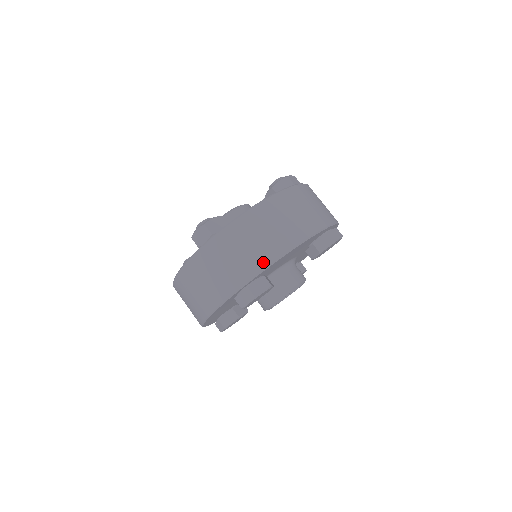
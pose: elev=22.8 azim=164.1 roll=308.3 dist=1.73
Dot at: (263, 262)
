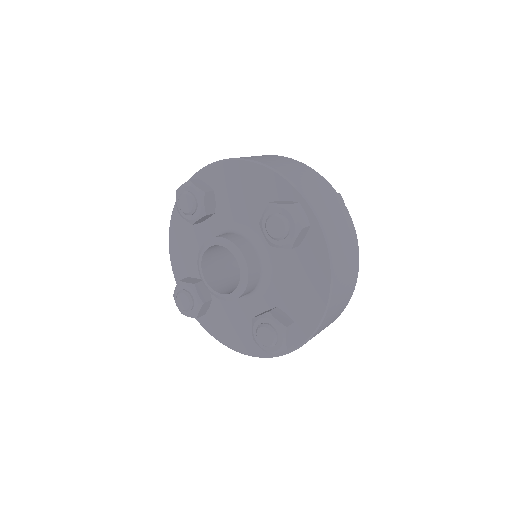
Dot at: (340, 314)
